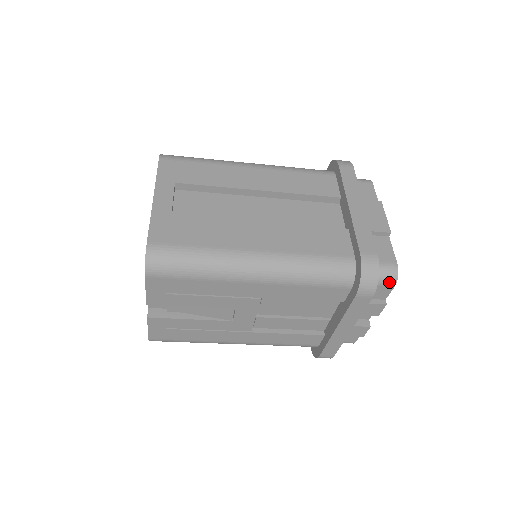
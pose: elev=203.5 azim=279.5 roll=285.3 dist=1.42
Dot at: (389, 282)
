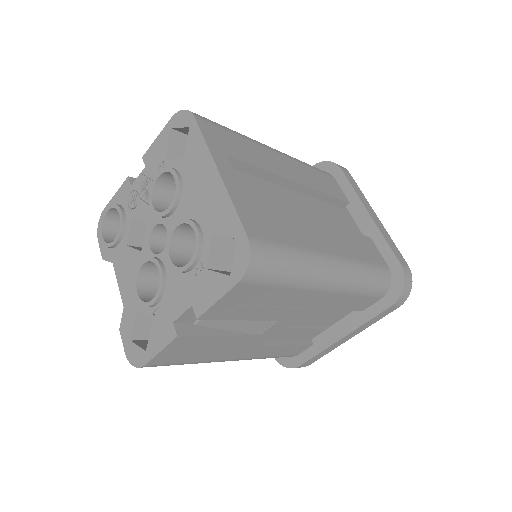
Dot at: occluded
